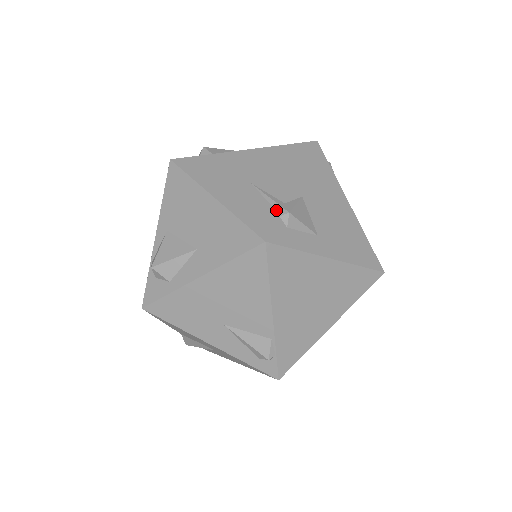
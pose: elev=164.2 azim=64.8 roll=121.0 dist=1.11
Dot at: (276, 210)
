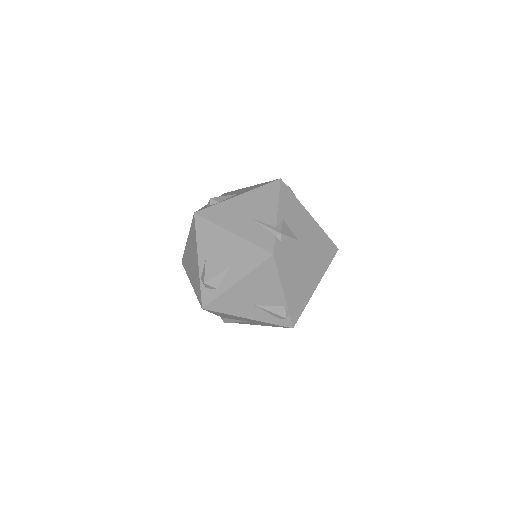
Dot at: (272, 233)
